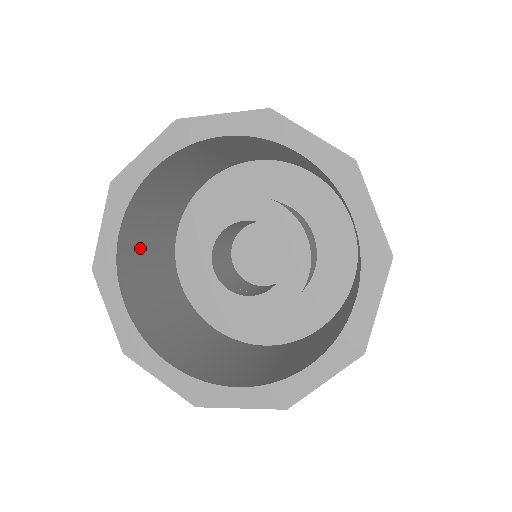
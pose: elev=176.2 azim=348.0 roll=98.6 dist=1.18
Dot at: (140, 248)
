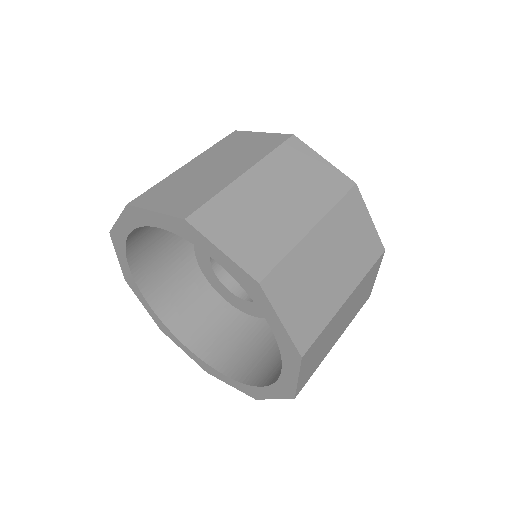
Dot at: occluded
